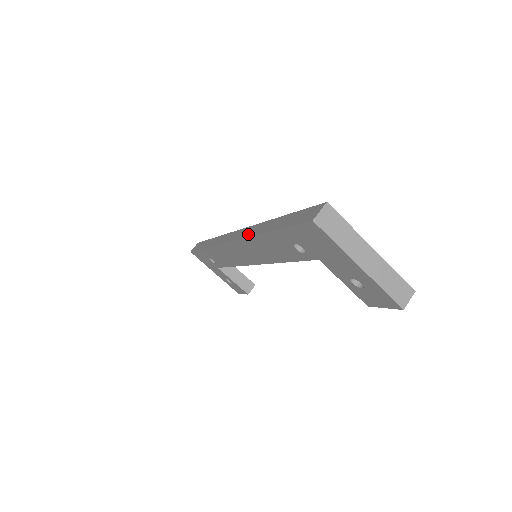
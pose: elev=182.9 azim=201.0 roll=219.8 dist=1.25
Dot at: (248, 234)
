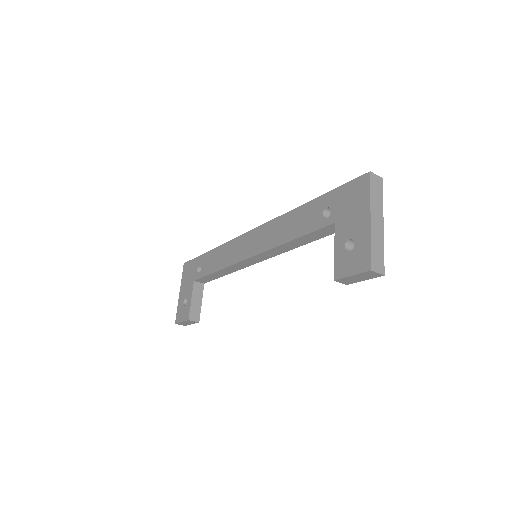
Dot at: occluded
